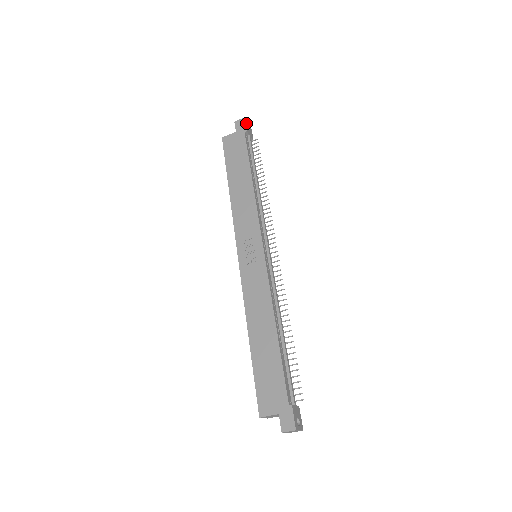
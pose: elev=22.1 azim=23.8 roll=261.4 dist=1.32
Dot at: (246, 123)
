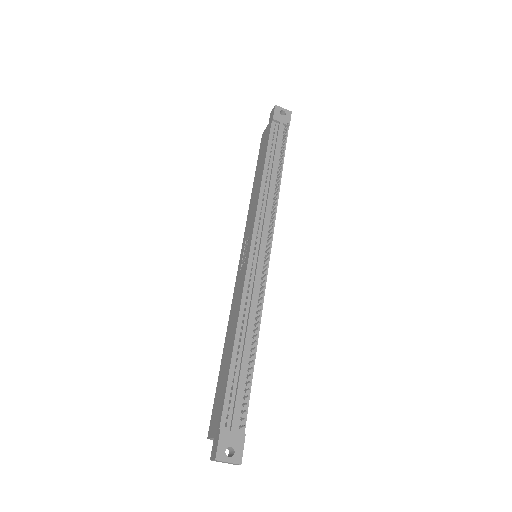
Dot at: (278, 110)
